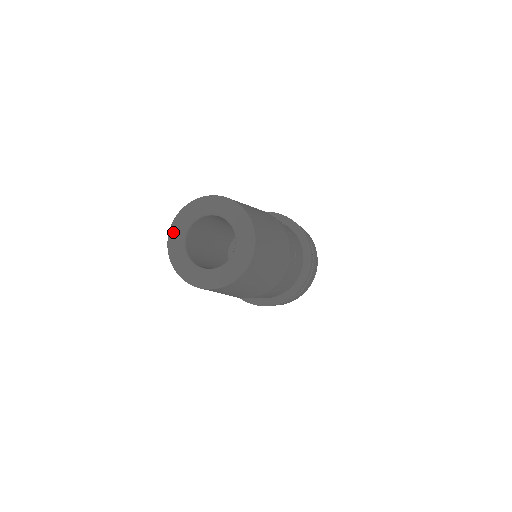
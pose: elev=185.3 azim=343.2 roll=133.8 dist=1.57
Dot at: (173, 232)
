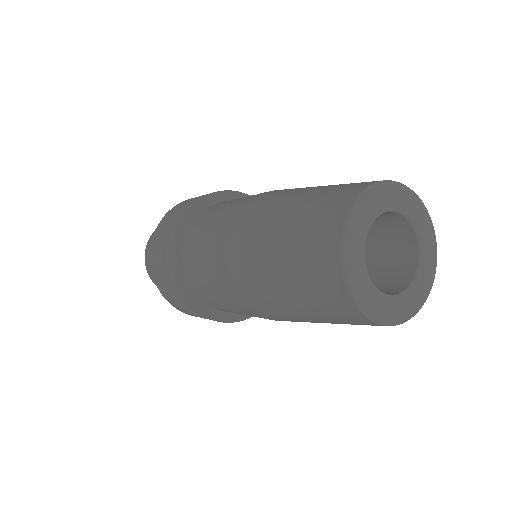
Dot at: (352, 273)
